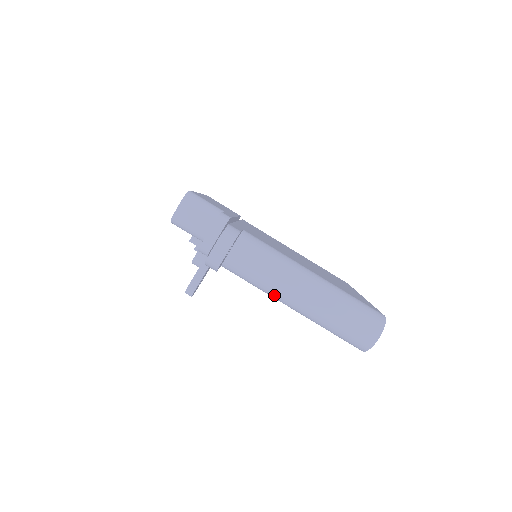
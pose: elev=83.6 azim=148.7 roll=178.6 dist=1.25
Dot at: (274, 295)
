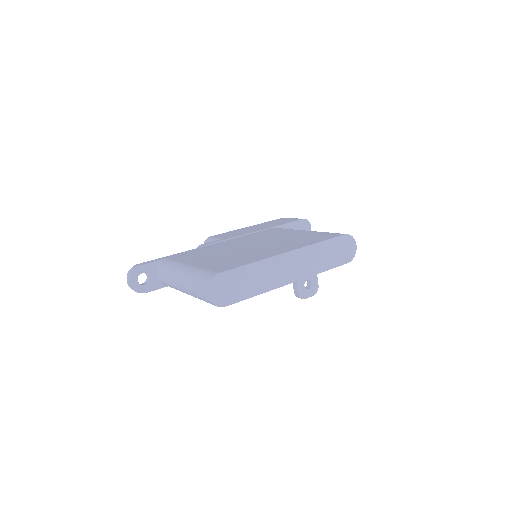
Dot at: occluded
